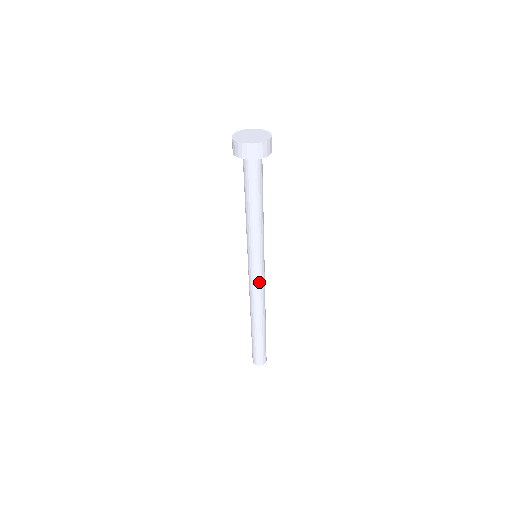
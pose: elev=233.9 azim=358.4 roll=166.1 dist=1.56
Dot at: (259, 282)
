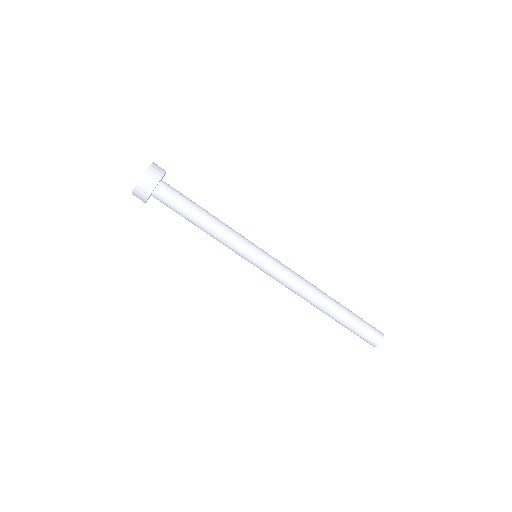
Dot at: (277, 277)
